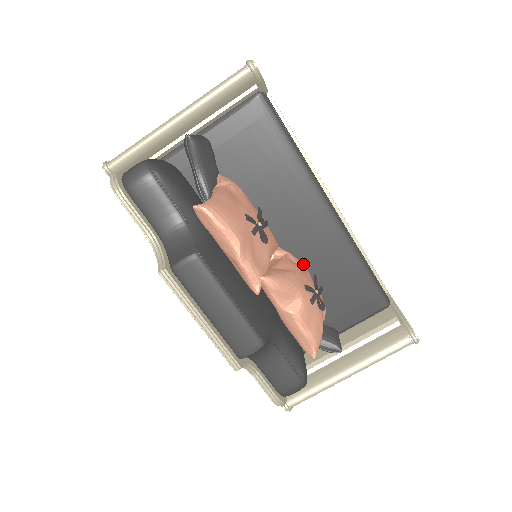
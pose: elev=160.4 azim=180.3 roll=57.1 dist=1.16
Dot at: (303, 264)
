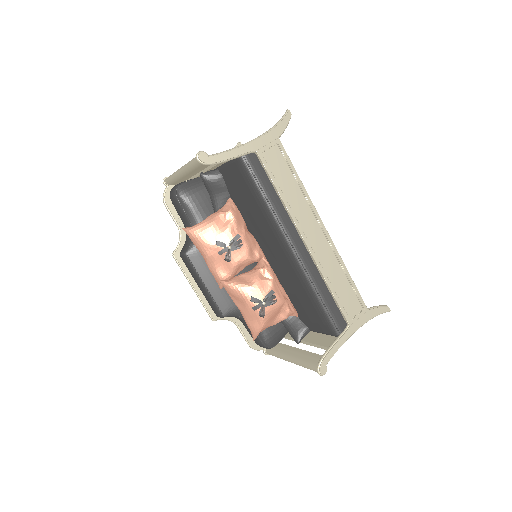
Dot at: (282, 276)
